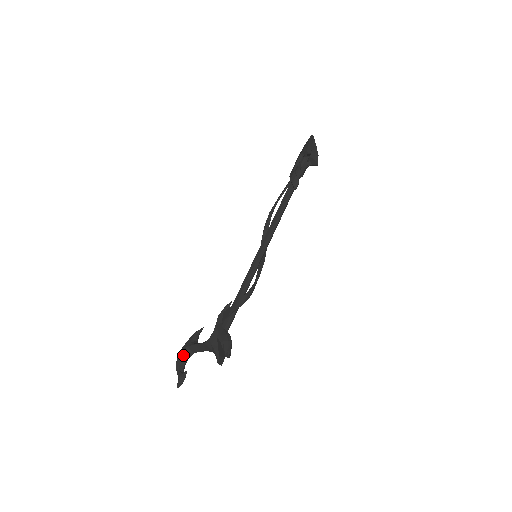
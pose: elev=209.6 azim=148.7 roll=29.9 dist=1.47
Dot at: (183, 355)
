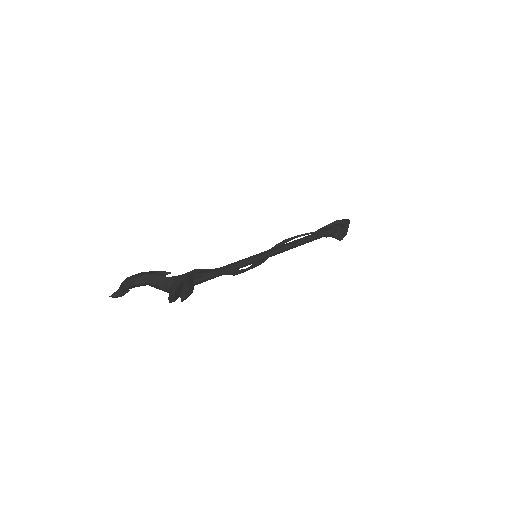
Dot at: (137, 277)
